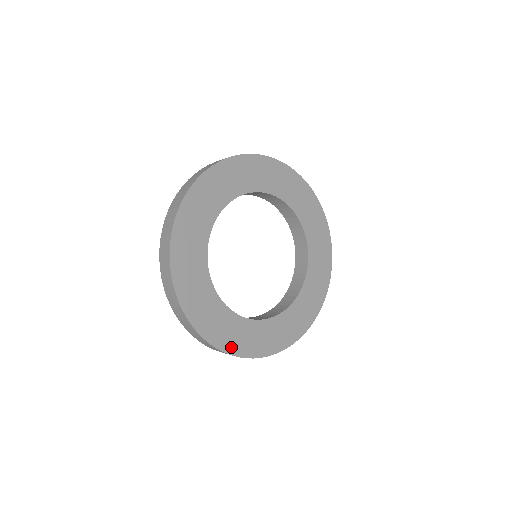
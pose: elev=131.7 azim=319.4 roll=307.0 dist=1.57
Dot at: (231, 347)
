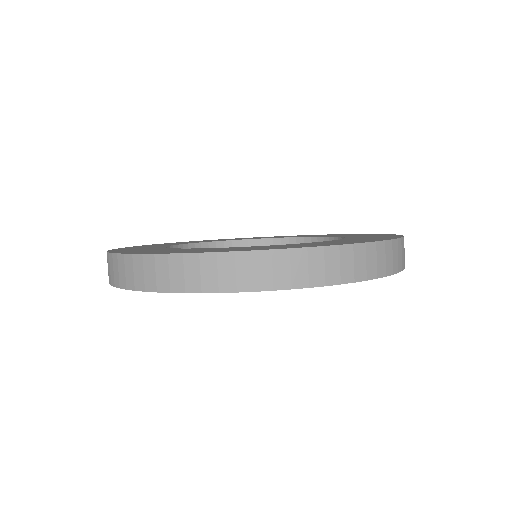
Dot at: occluded
